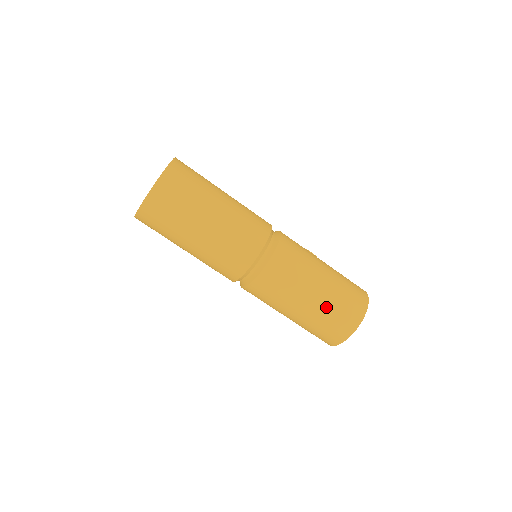
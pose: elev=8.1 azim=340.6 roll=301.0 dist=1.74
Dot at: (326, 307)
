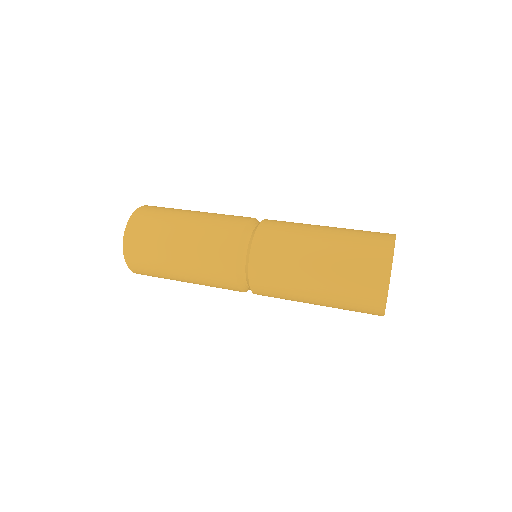
Dot at: (339, 254)
